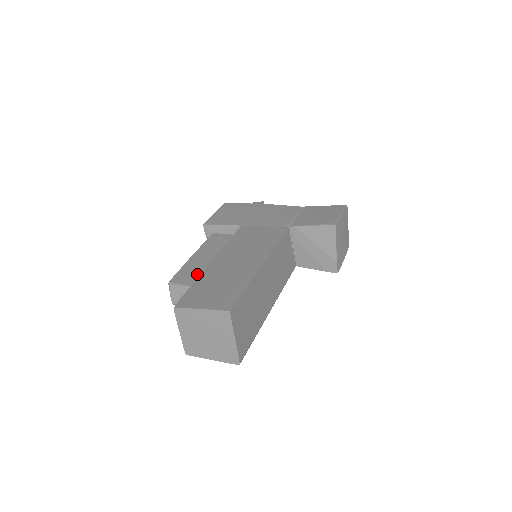
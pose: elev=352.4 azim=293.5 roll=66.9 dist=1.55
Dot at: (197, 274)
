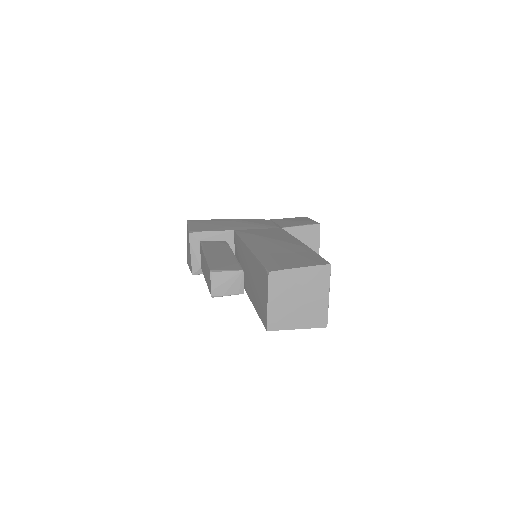
Dot at: (232, 263)
